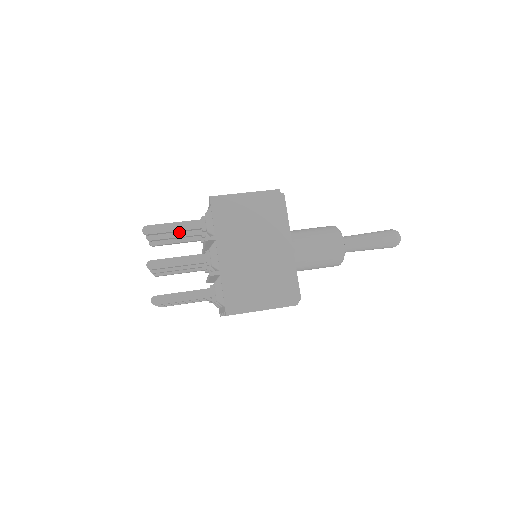
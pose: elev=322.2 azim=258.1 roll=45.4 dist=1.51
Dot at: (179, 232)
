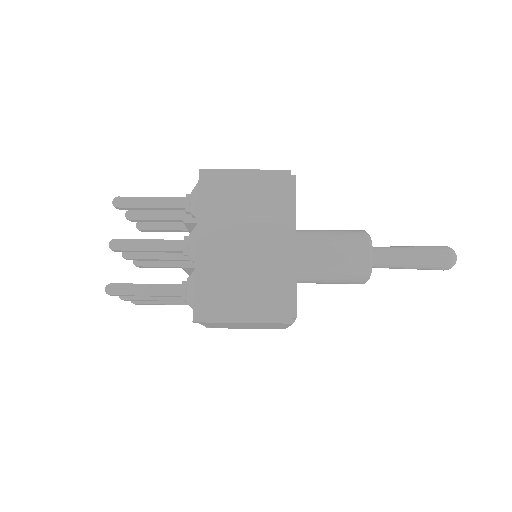
Dot at: (165, 214)
